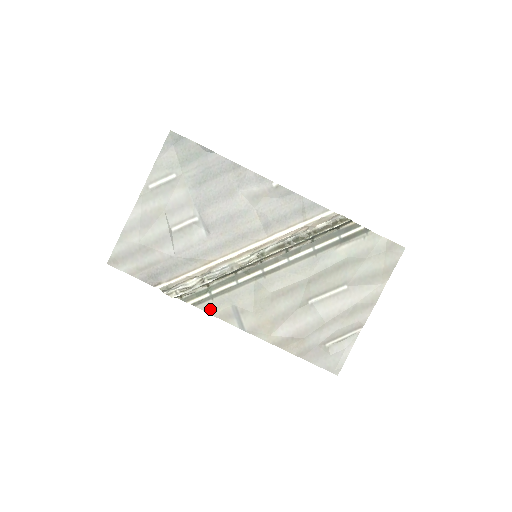
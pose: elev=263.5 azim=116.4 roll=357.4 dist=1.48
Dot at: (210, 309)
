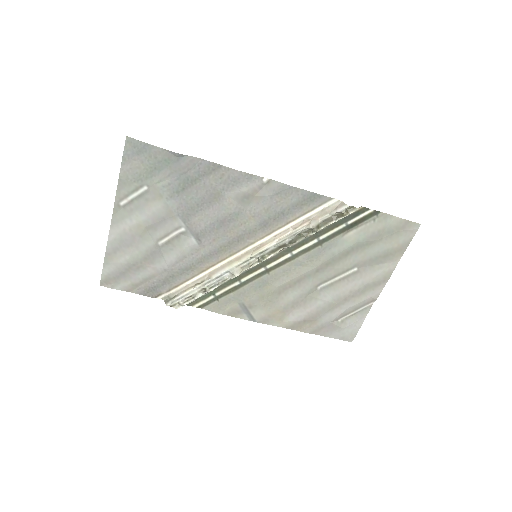
Dot at: (217, 309)
